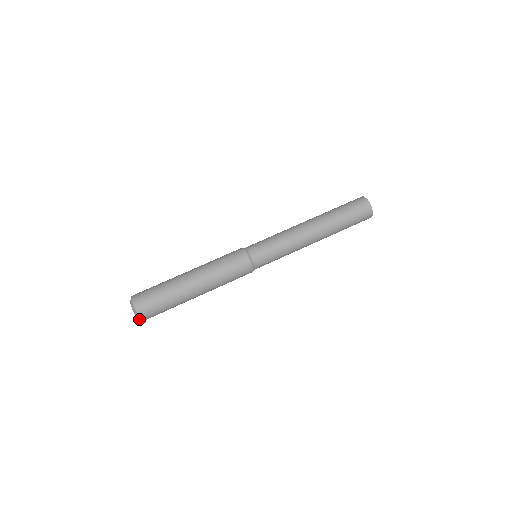
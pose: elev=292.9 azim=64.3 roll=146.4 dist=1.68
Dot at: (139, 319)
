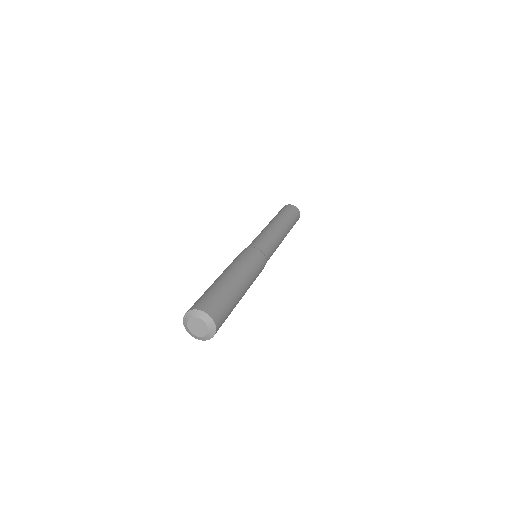
Dot at: (211, 324)
